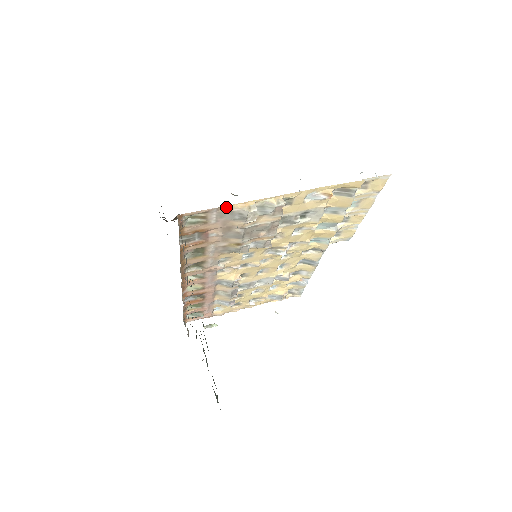
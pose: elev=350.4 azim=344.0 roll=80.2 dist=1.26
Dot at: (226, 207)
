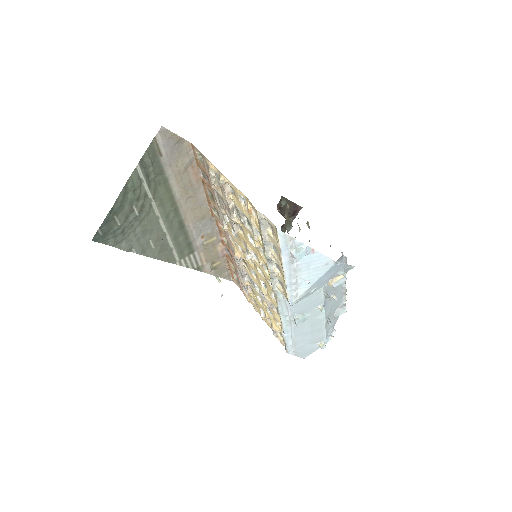
Dot at: (207, 159)
